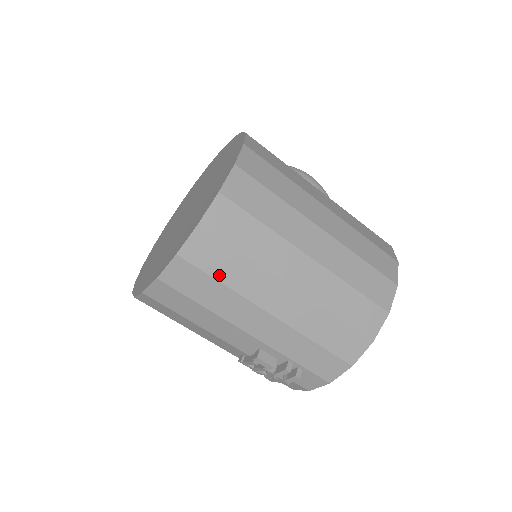
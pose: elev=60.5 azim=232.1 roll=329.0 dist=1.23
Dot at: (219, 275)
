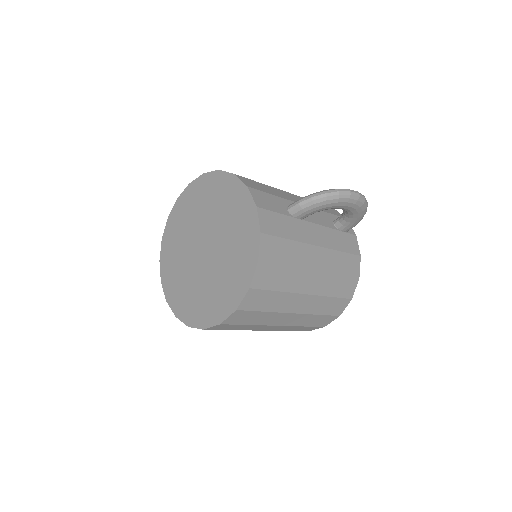
Dot at: occluded
